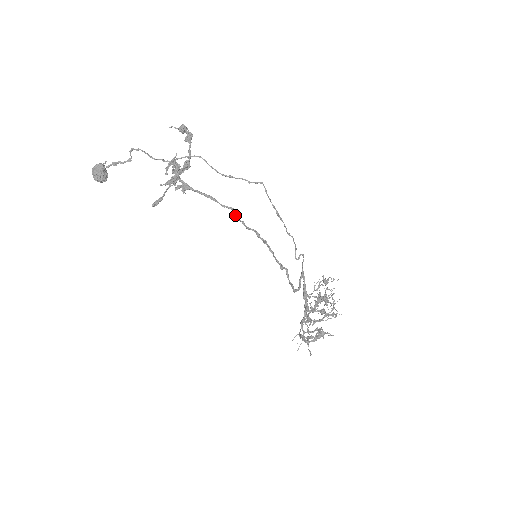
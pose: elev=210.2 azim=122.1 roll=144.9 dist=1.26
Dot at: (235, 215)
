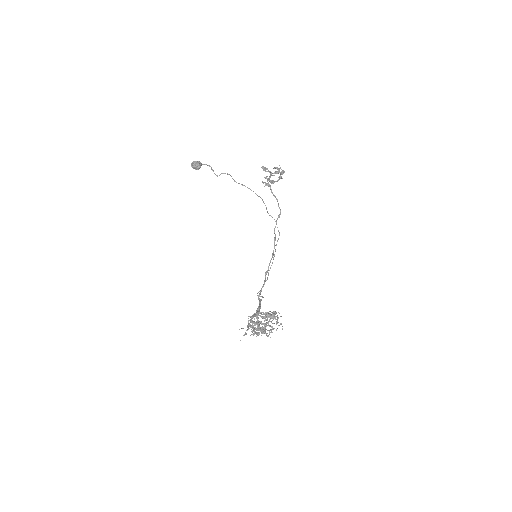
Dot at: (278, 216)
